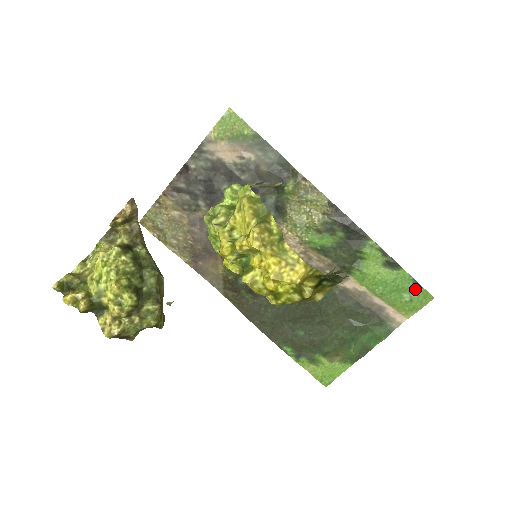
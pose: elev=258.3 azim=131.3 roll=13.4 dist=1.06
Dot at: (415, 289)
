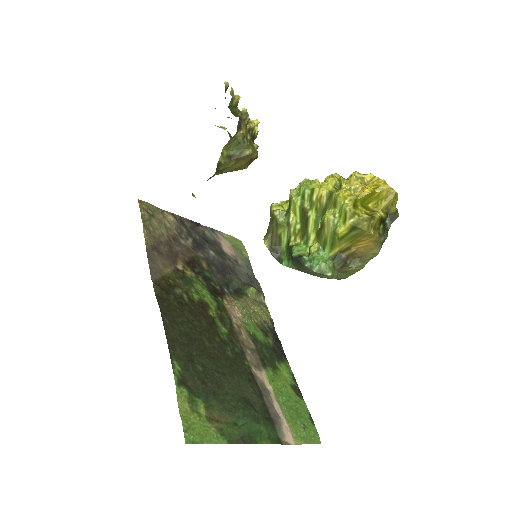
Dot at: (309, 422)
